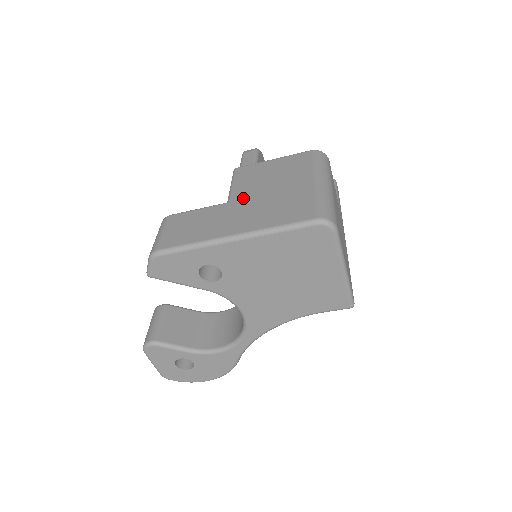
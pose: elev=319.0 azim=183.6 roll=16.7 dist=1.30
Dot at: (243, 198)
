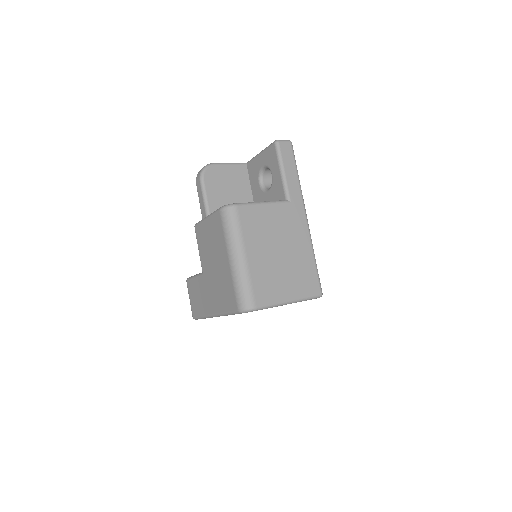
Dot at: (206, 272)
